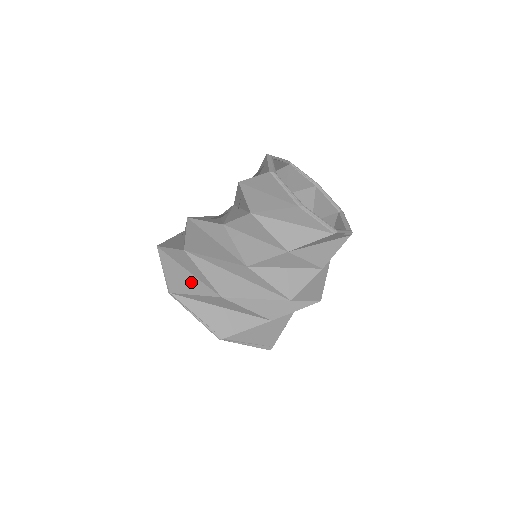
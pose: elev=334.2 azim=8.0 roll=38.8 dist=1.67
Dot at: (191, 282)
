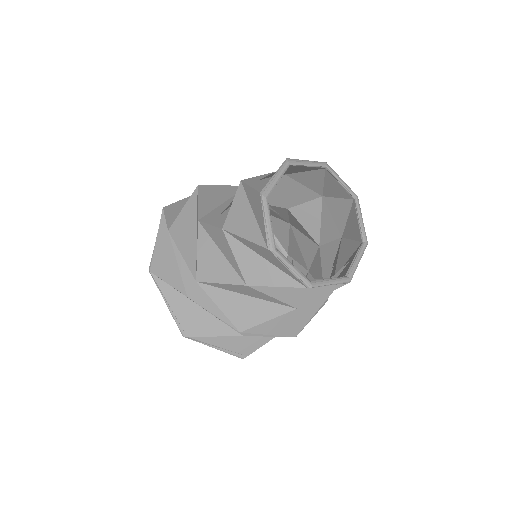
Dot at: (179, 212)
